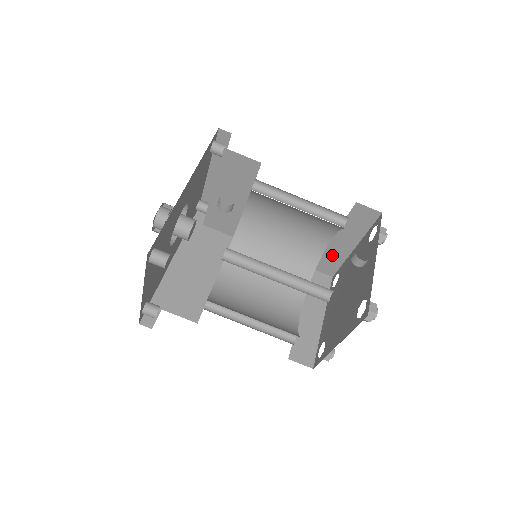
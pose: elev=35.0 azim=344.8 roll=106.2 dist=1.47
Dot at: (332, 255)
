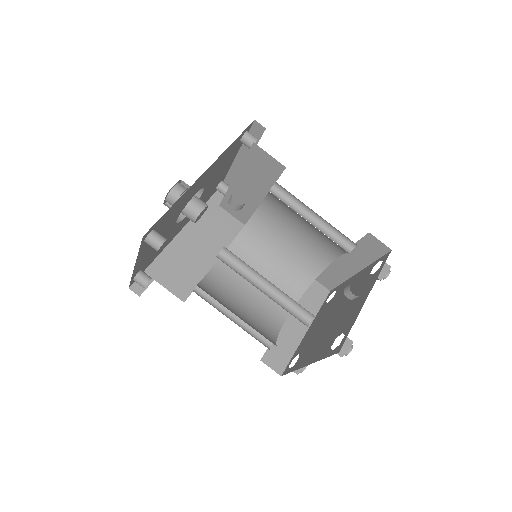
Dot at: (334, 272)
